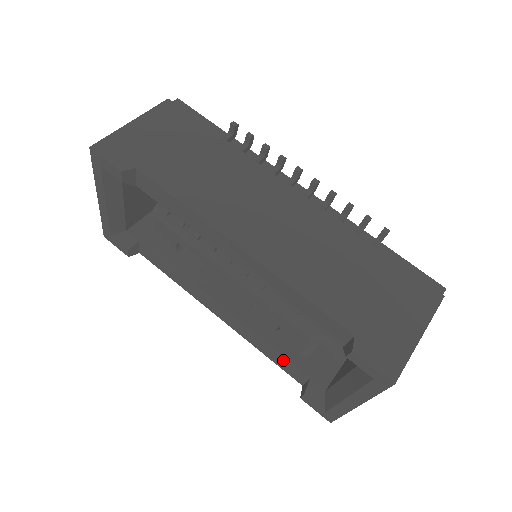
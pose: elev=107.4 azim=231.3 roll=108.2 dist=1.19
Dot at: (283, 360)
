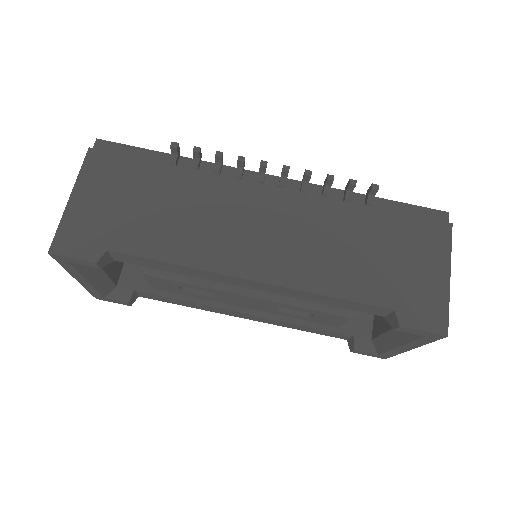
Dot at: (322, 331)
